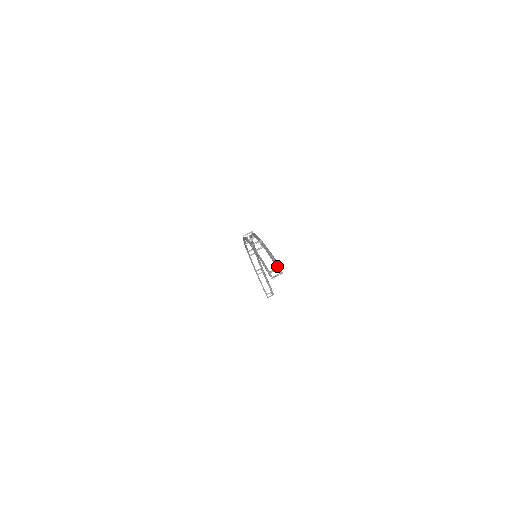
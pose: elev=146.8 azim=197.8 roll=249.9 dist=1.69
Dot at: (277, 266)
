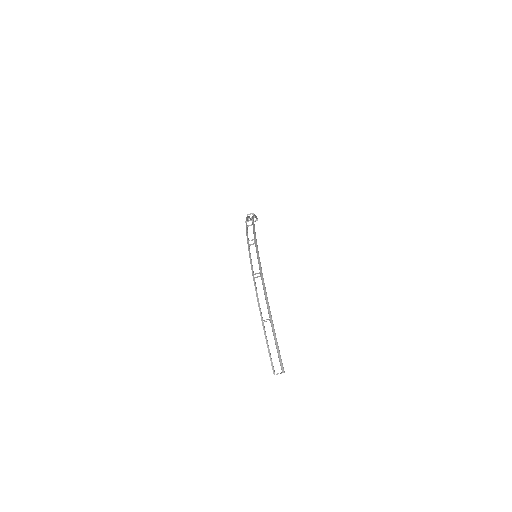
Dot at: (281, 368)
